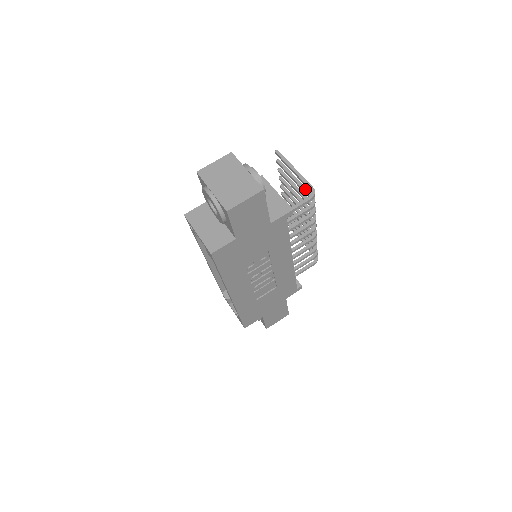
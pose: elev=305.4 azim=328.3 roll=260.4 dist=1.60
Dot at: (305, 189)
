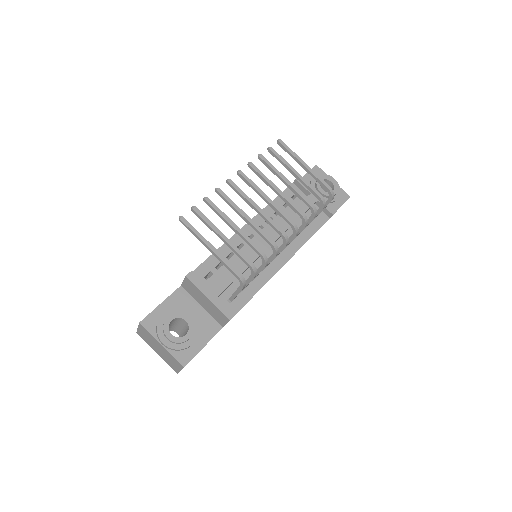
Dot at: (237, 254)
